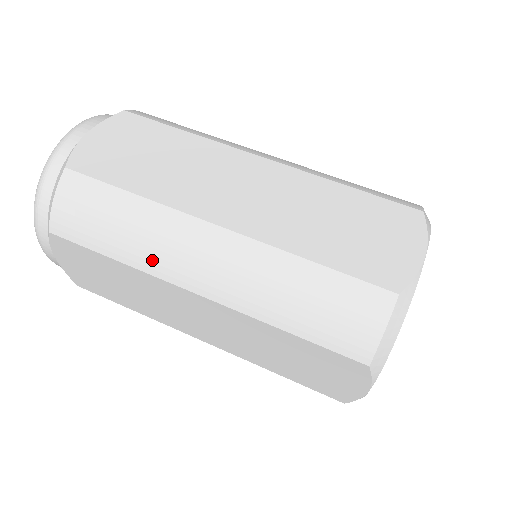
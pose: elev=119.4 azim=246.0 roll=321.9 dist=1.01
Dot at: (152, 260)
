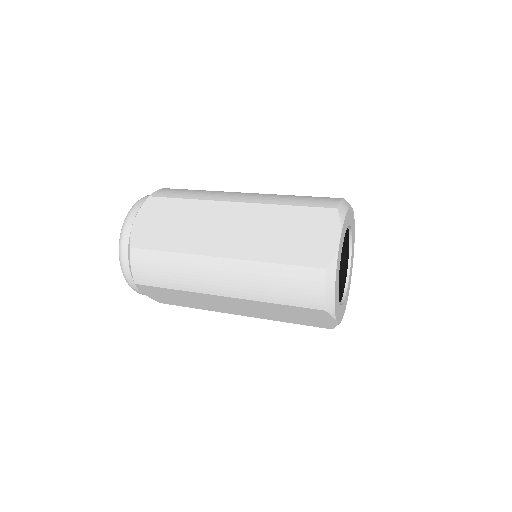
Dot at: (212, 196)
